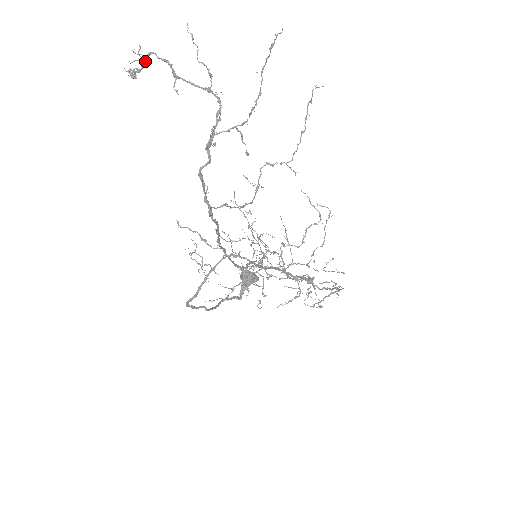
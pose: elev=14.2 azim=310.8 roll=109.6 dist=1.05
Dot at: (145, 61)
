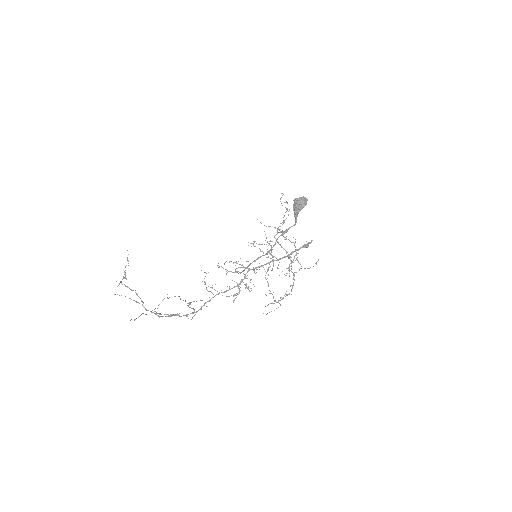
Dot at: (122, 279)
